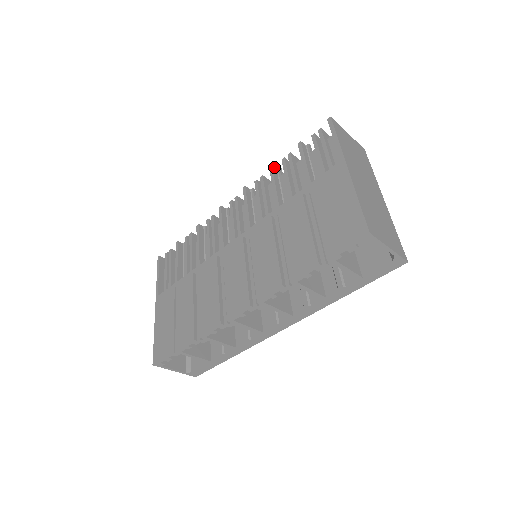
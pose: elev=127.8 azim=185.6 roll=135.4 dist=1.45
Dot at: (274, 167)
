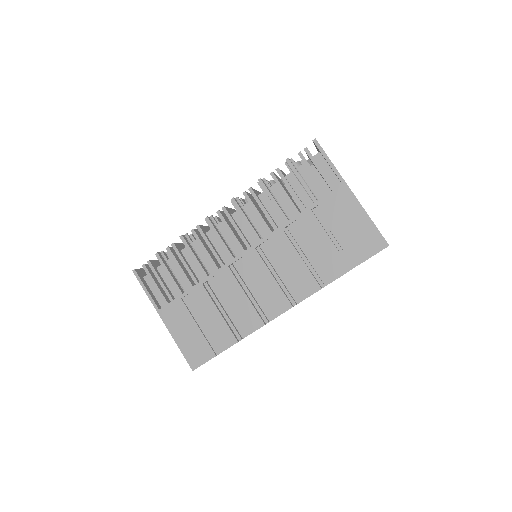
Dot at: (262, 180)
